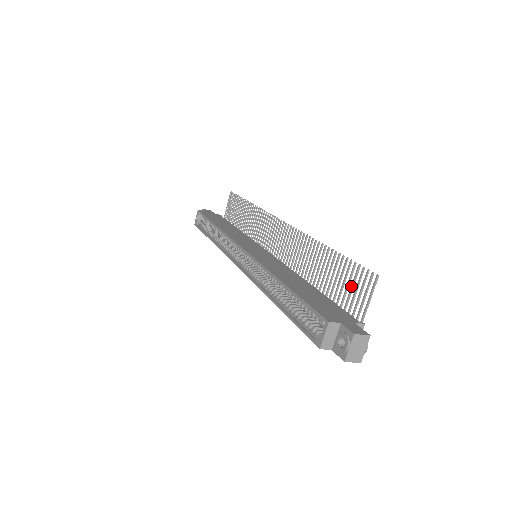
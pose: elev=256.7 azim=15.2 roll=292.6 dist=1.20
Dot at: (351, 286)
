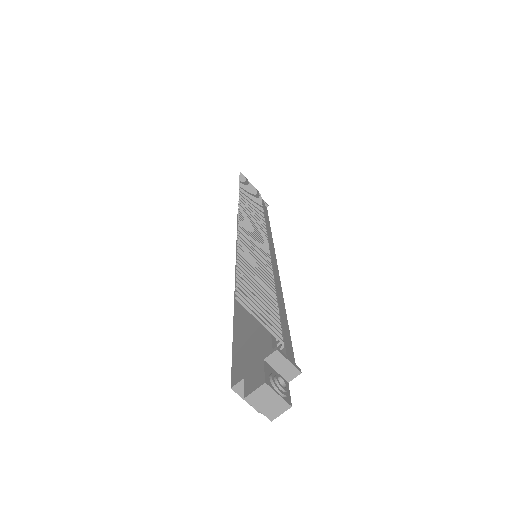
Dot at: (256, 300)
